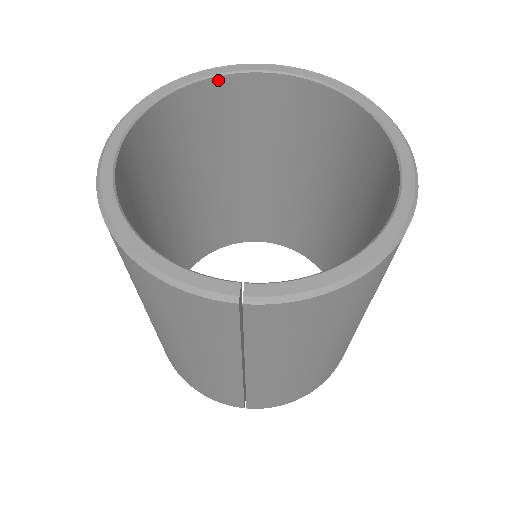
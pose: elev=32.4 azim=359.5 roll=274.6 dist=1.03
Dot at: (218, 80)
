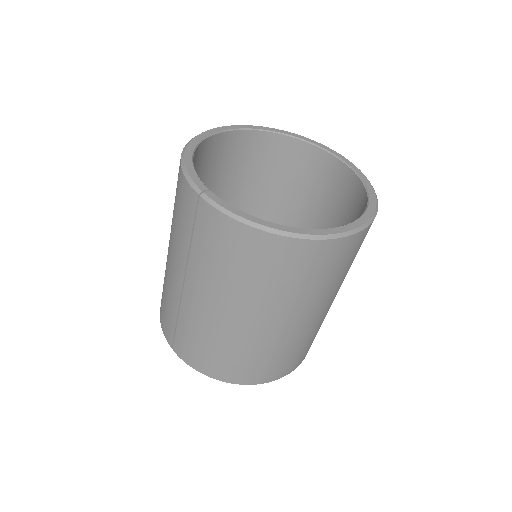
Dot at: (311, 147)
